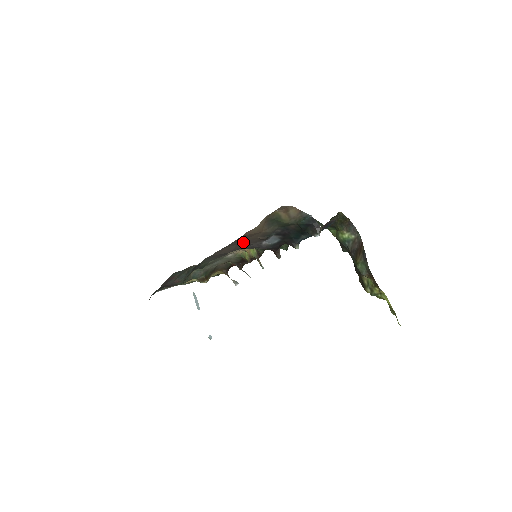
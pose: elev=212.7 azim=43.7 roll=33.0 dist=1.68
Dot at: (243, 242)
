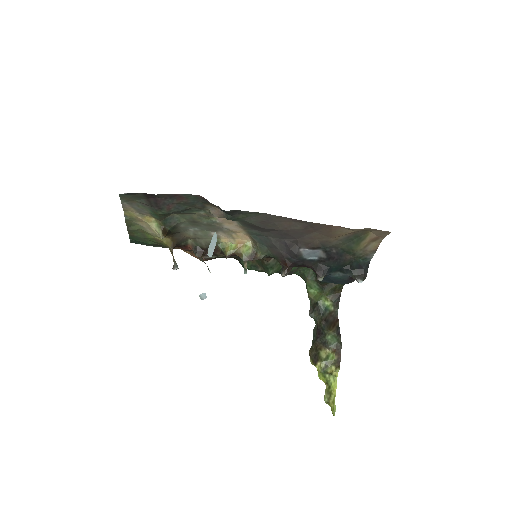
Dot at: (305, 232)
